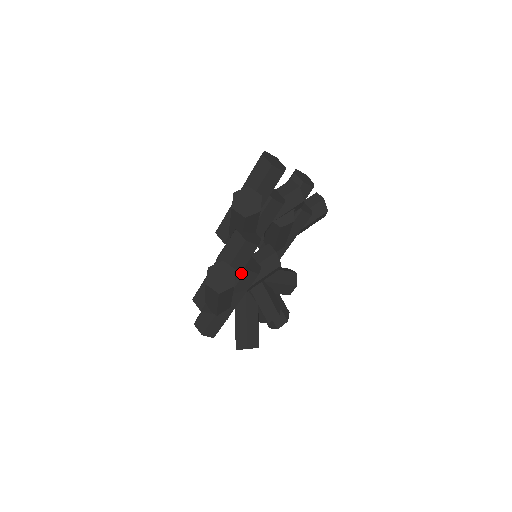
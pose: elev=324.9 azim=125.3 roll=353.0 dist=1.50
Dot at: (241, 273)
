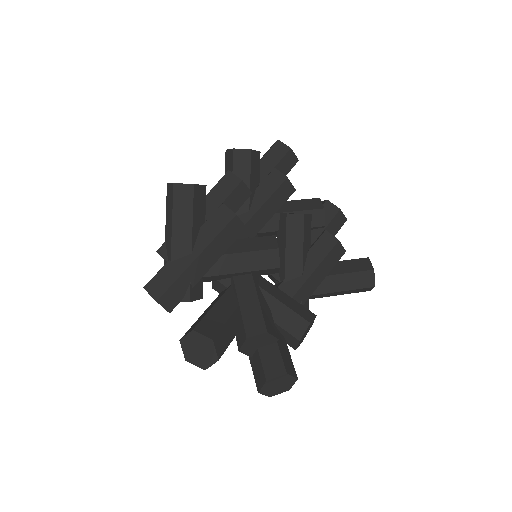
Dot at: (216, 210)
